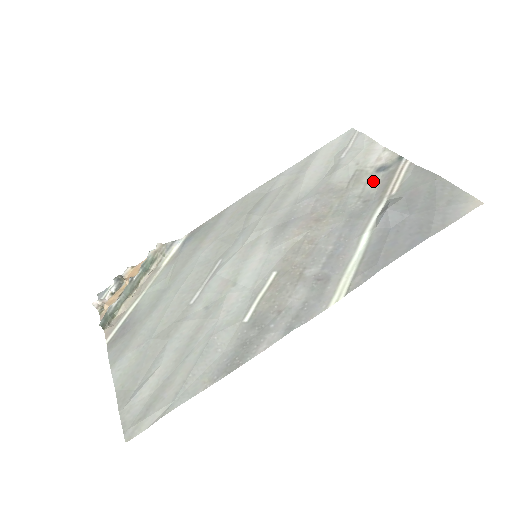
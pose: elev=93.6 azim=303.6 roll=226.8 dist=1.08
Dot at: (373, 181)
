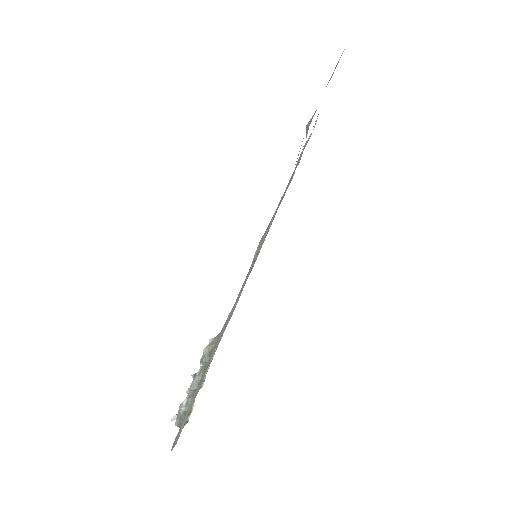
Dot at: occluded
